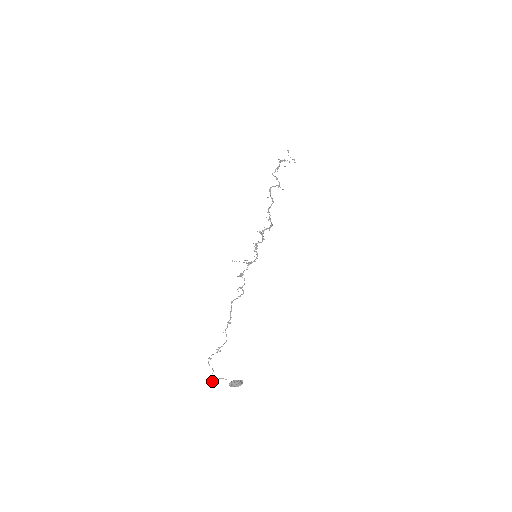
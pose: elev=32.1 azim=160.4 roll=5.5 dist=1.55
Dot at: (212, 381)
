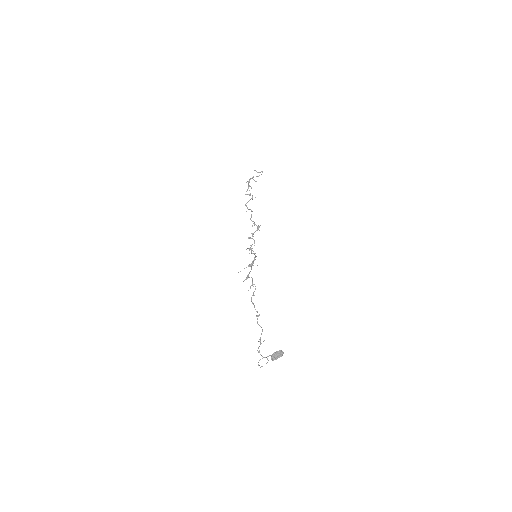
Dot at: occluded
